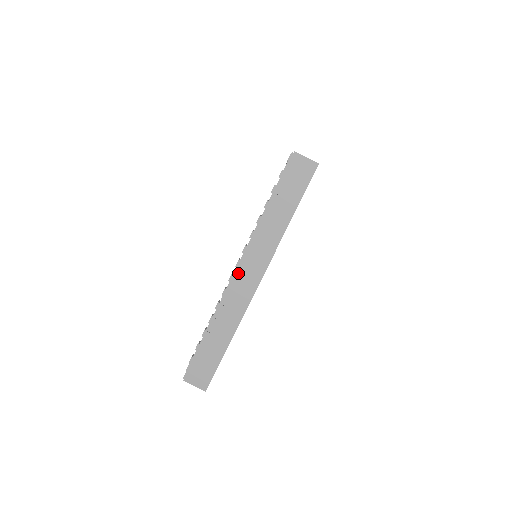
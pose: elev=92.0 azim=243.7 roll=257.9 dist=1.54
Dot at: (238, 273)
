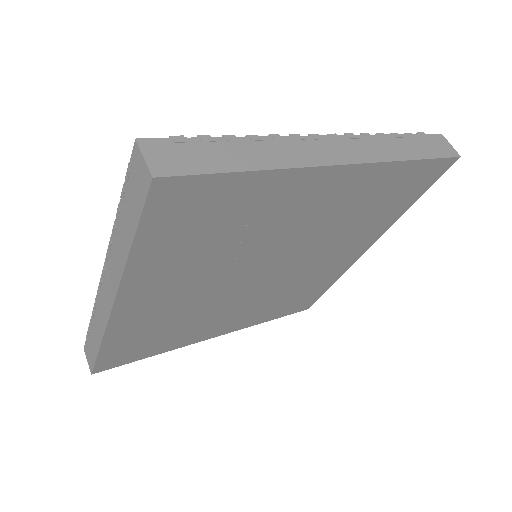
Dot at: (328, 138)
